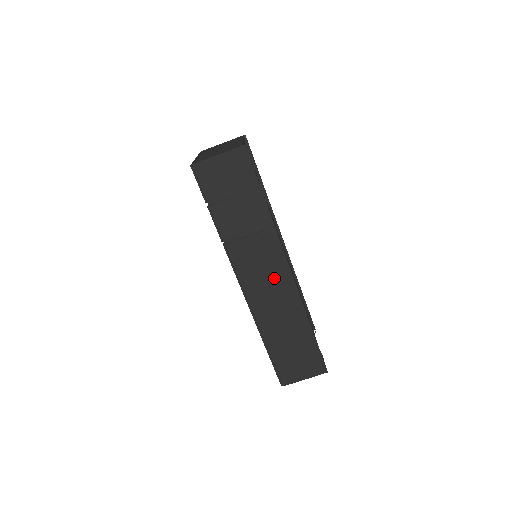
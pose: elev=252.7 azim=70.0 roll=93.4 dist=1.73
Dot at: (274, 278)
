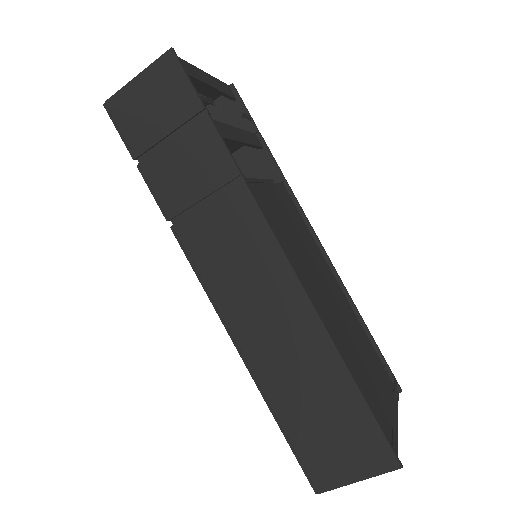
Dot at: (261, 276)
